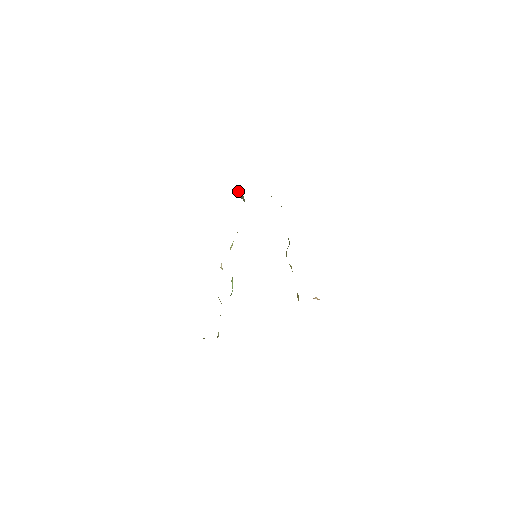
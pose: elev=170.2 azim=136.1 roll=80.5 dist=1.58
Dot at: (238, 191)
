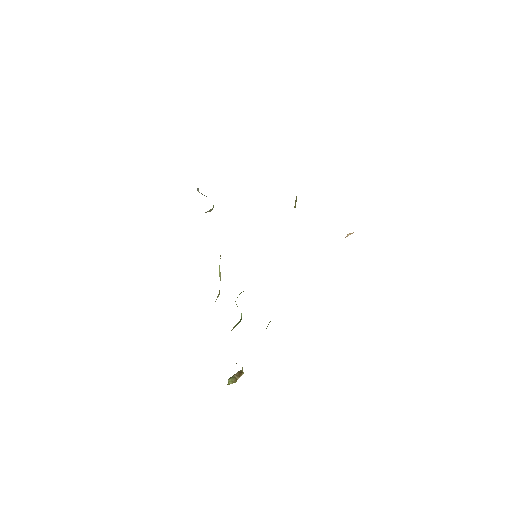
Dot at: occluded
